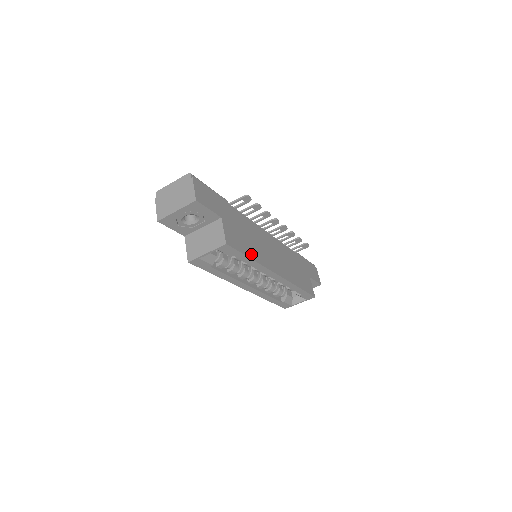
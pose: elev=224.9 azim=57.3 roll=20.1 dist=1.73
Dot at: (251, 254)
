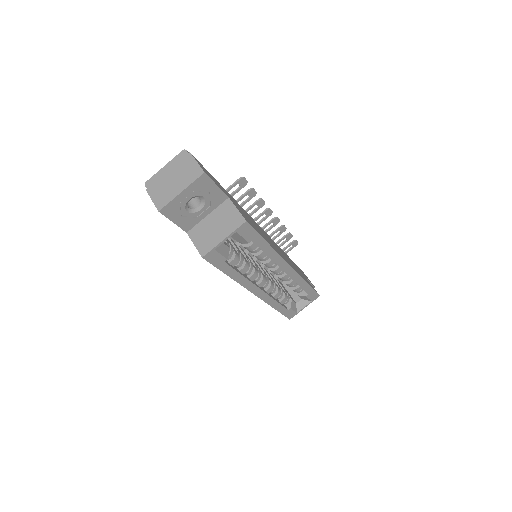
Dot at: (265, 239)
